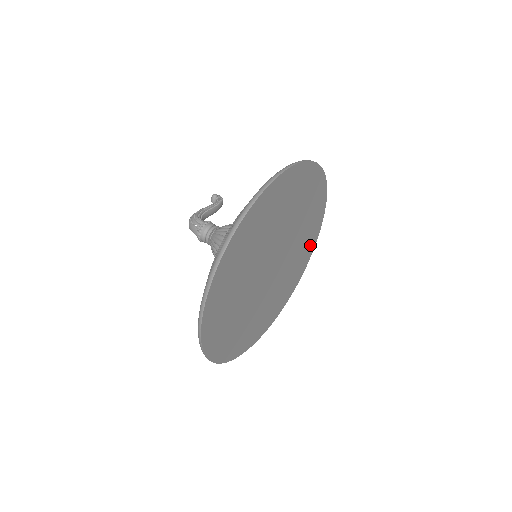
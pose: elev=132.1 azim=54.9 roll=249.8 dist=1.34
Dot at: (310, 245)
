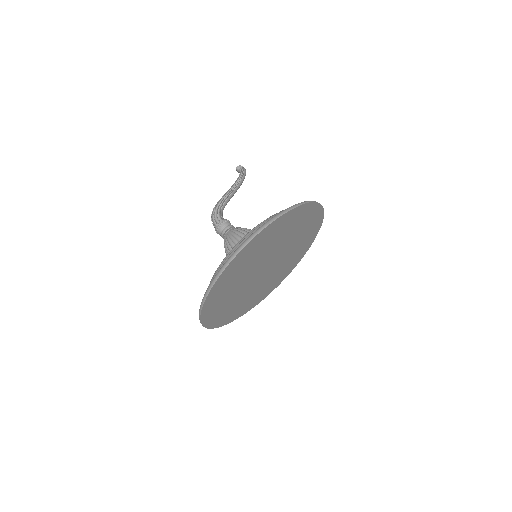
Dot at: (315, 222)
